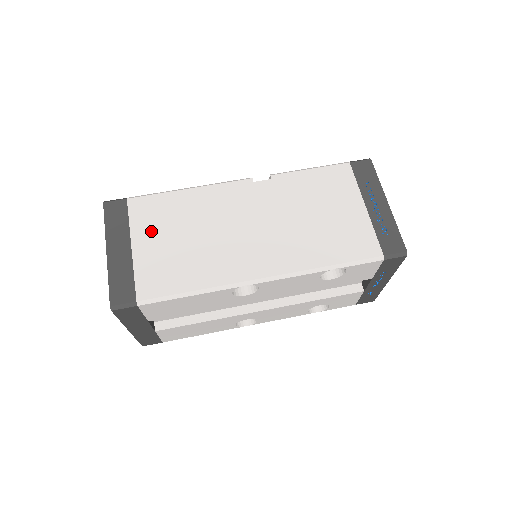
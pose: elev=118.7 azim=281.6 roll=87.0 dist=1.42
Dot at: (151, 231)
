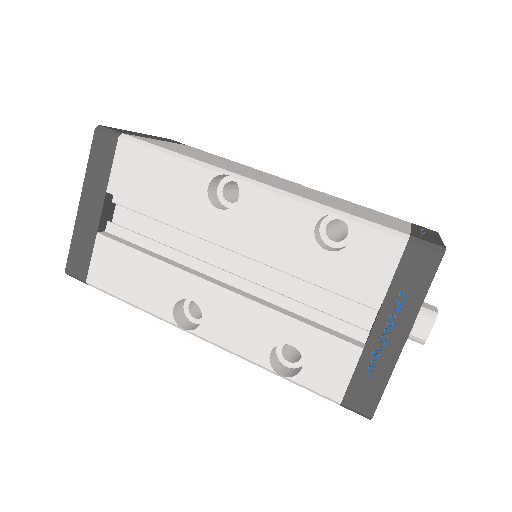
Dot at: (186, 148)
